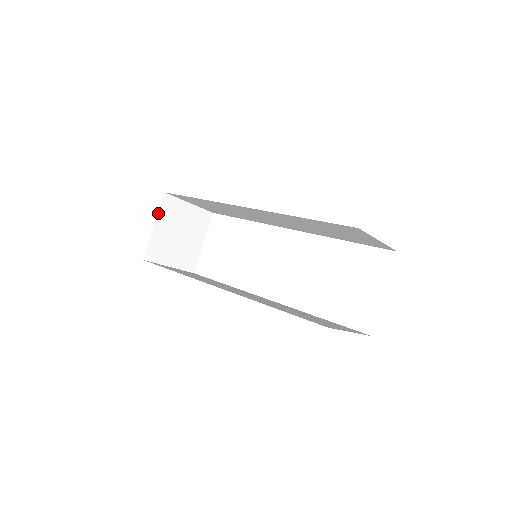
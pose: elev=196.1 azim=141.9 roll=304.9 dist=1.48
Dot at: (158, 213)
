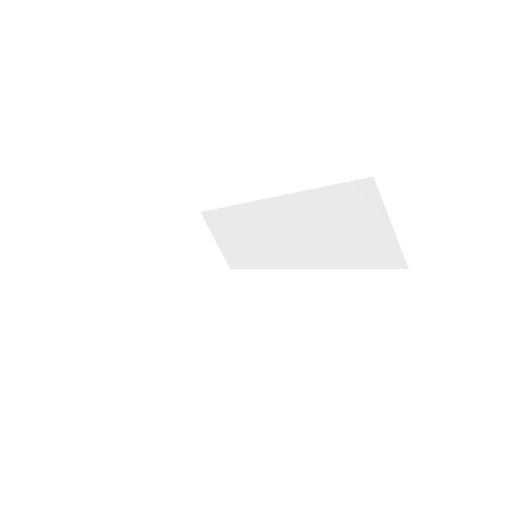
Dot at: (185, 223)
